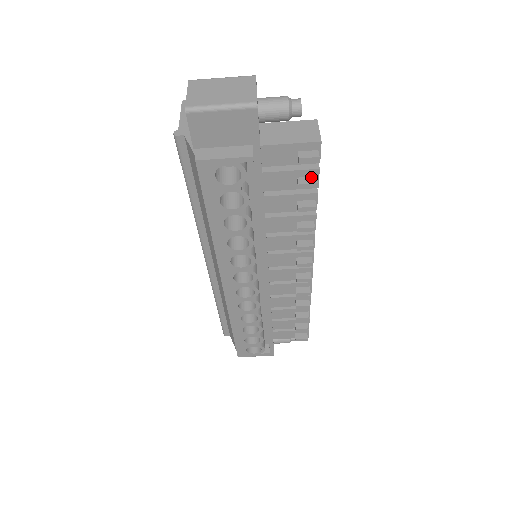
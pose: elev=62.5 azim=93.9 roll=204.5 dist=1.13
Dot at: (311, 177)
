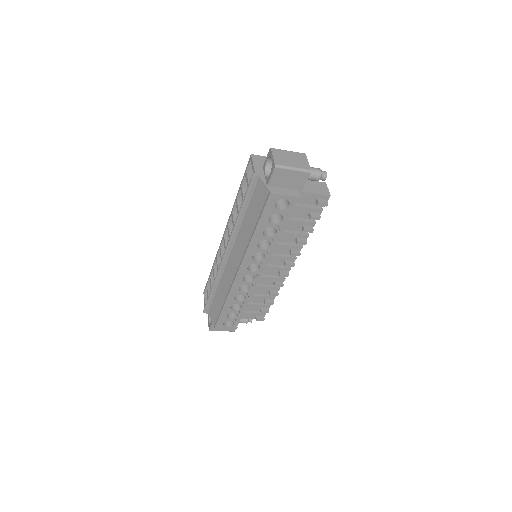
Dot at: (317, 213)
